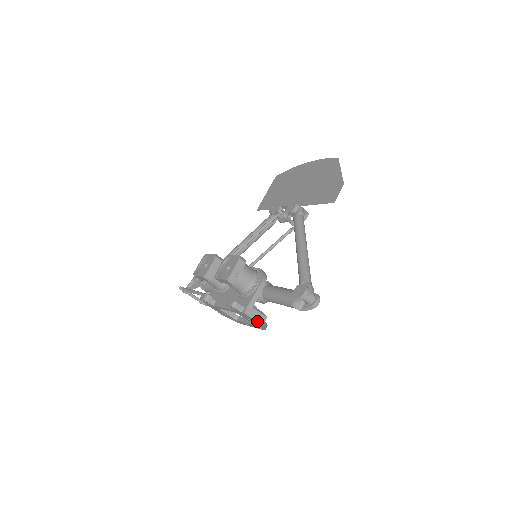
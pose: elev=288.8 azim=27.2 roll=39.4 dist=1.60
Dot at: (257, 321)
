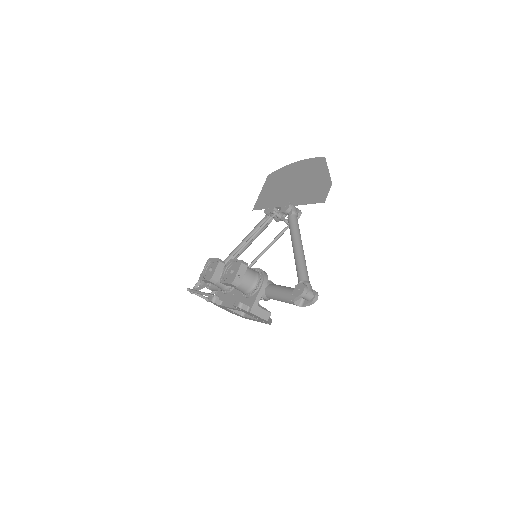
Dot at: (262, 318)
